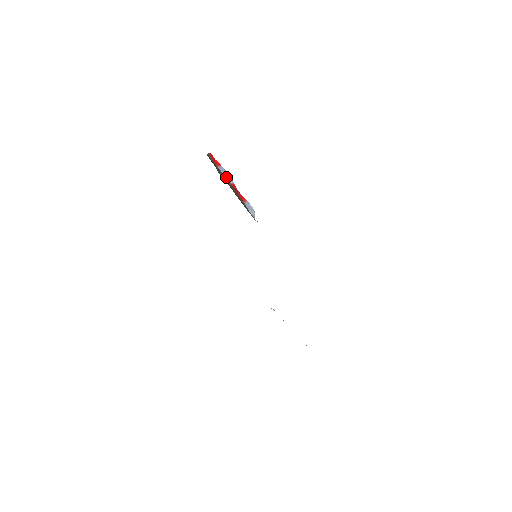
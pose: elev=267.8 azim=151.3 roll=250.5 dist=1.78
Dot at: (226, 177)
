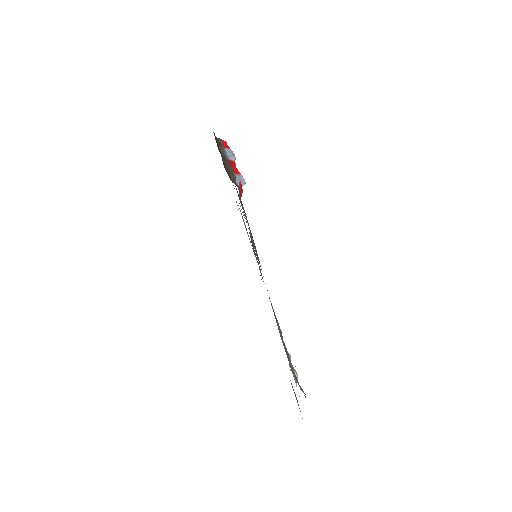
Dot at: (229, 156)
